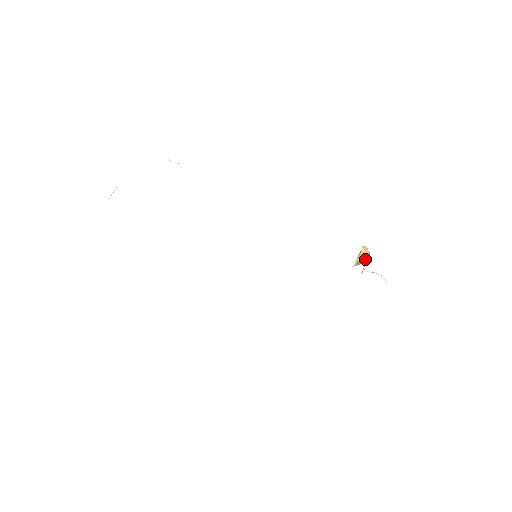
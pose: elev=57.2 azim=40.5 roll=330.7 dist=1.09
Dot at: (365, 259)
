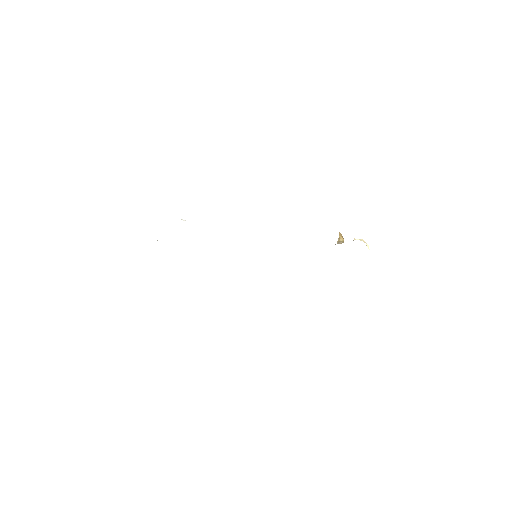
Dot at: (342, 239)
